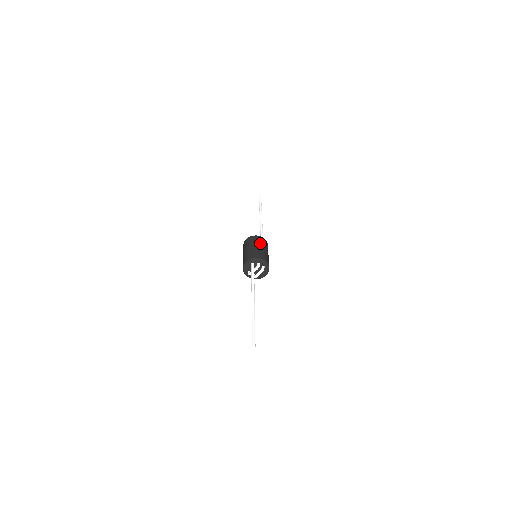
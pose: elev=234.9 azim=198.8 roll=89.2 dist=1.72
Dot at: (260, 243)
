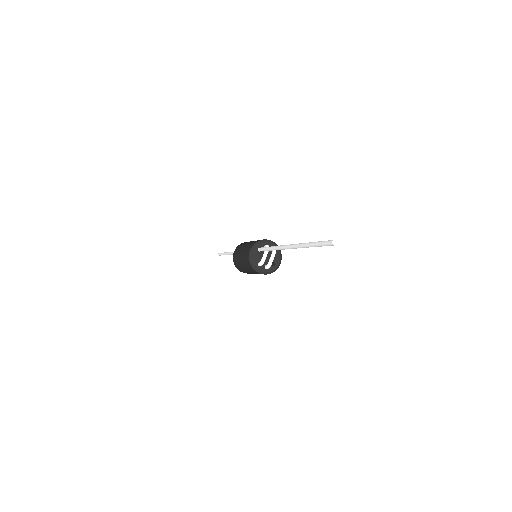
Dot at: occluded
